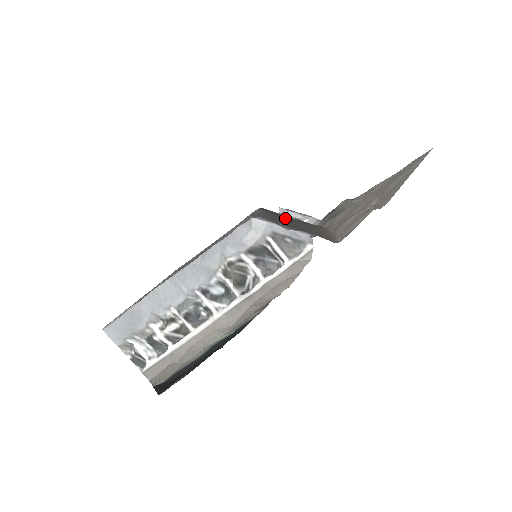
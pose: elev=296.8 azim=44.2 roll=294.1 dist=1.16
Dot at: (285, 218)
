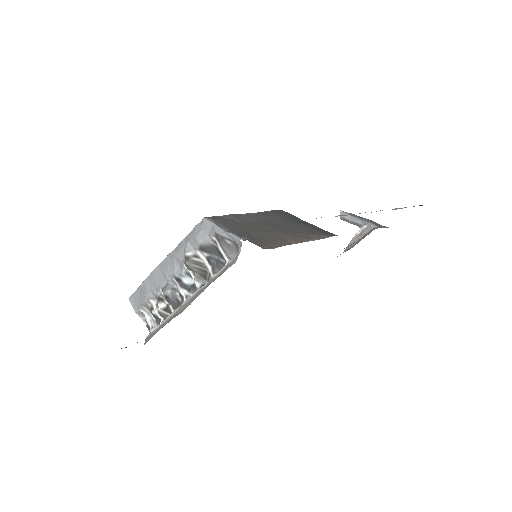
Dot at: (283, 221)
